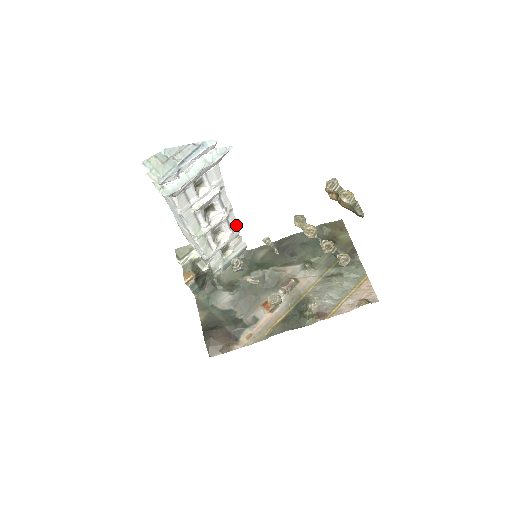
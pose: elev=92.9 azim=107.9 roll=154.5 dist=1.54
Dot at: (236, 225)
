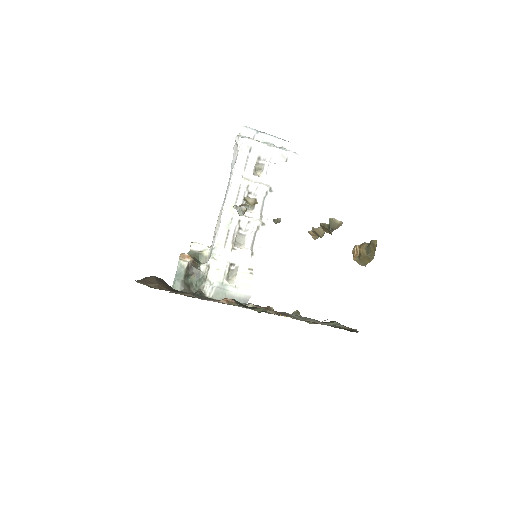
Dot at: (258, 252)
